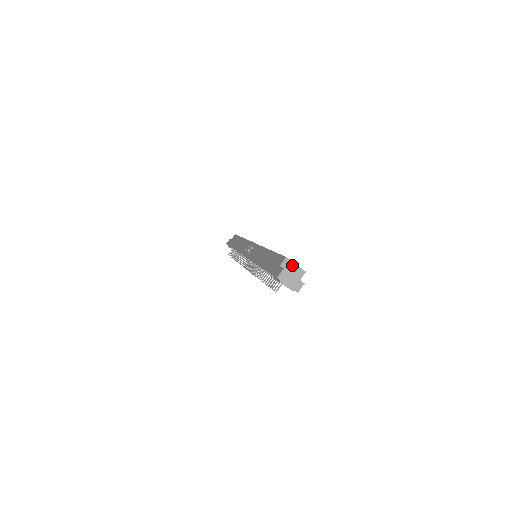
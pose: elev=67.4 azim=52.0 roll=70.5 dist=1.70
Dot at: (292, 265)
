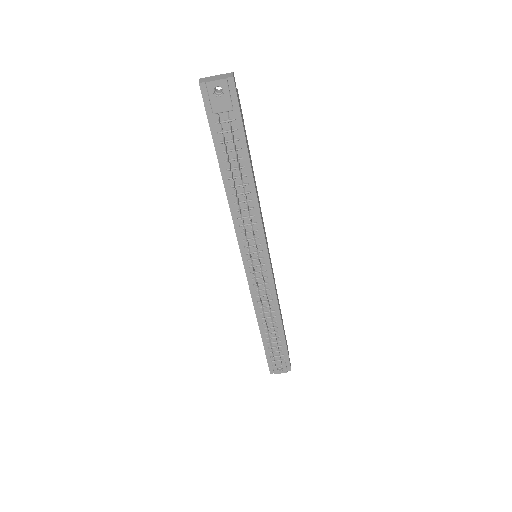
Dot at: occluded
